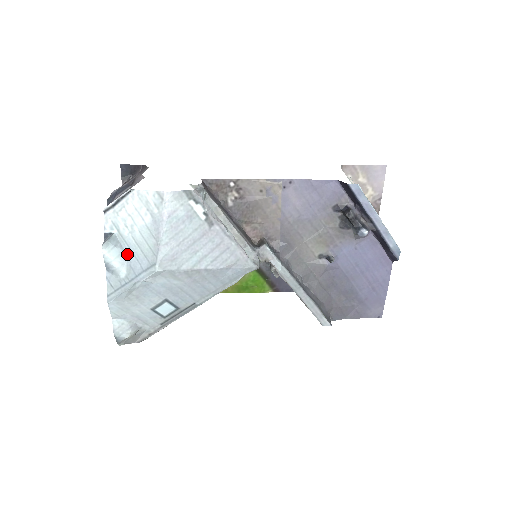
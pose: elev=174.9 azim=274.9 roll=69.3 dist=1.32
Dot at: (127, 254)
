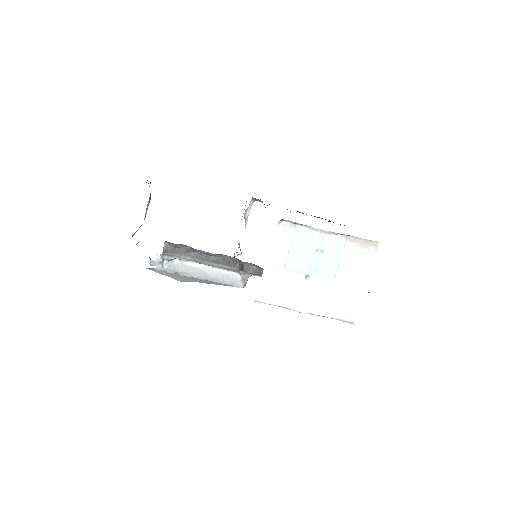
Dot at: occluded
